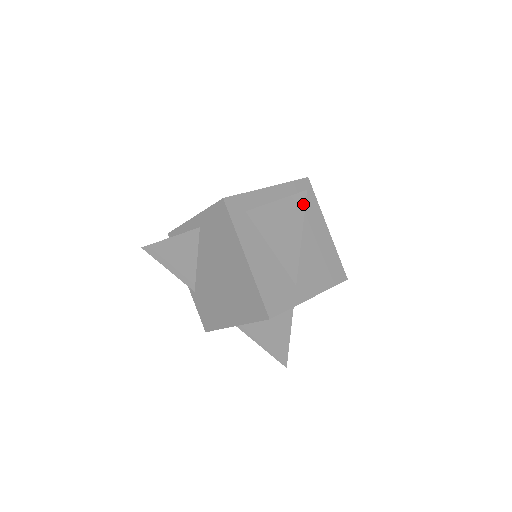
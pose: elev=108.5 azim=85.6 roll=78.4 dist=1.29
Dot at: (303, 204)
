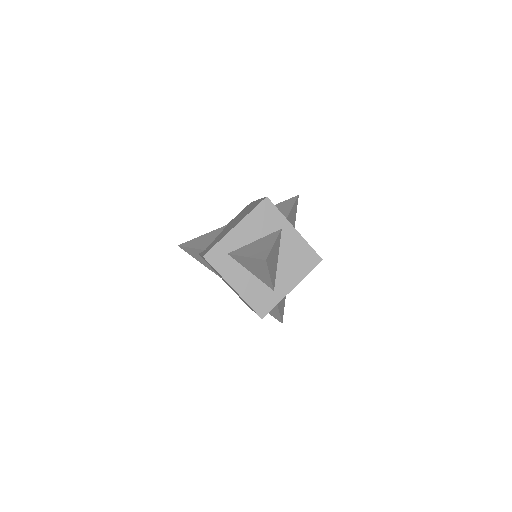
Dot at: (296, 198)
